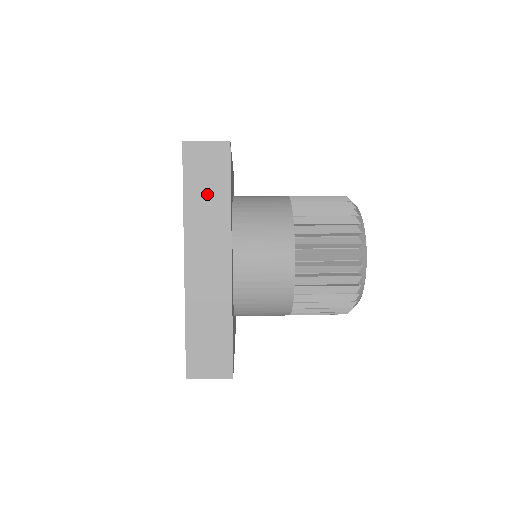
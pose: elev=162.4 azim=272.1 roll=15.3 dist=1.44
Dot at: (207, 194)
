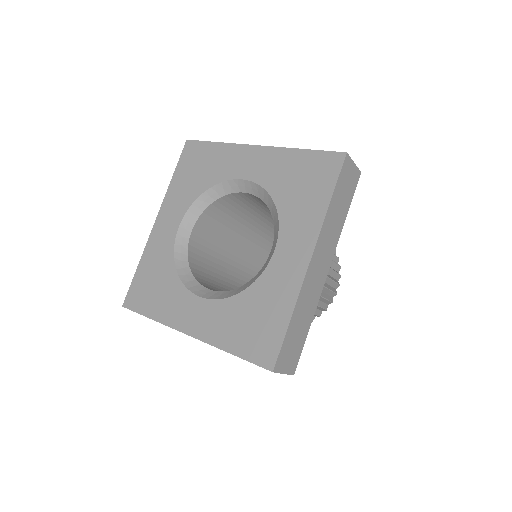
Dot at: occluded
